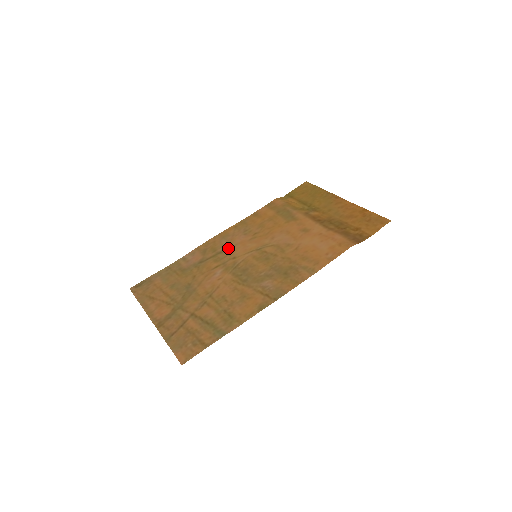
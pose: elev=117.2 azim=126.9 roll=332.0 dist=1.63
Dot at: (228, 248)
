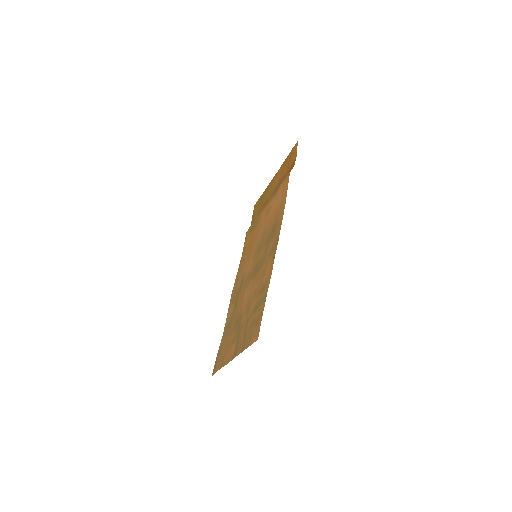
Dot at: (242, 279)
